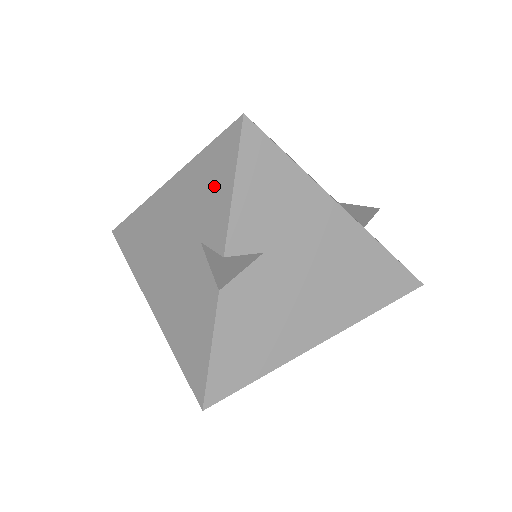
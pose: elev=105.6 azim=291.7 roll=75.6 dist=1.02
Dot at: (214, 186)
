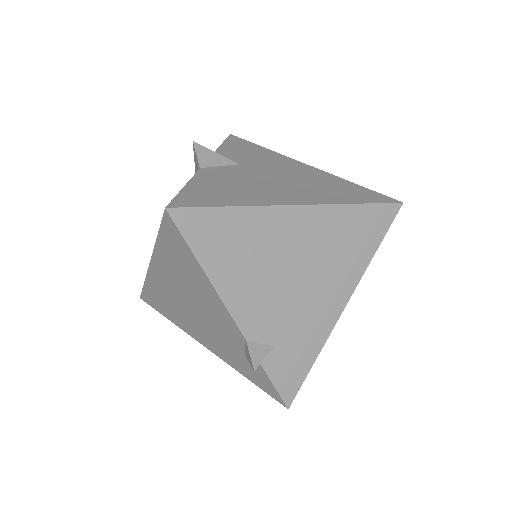
Dot at: occluded
